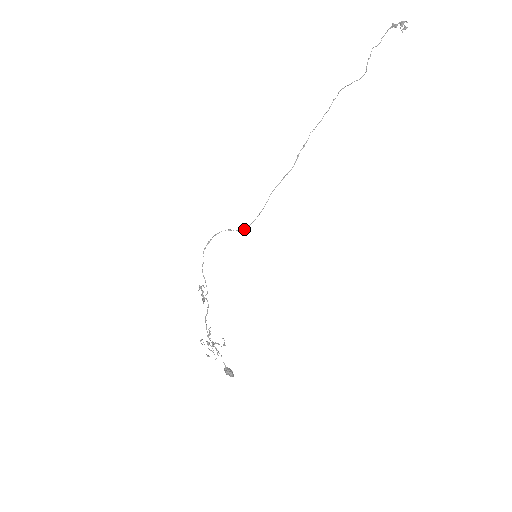
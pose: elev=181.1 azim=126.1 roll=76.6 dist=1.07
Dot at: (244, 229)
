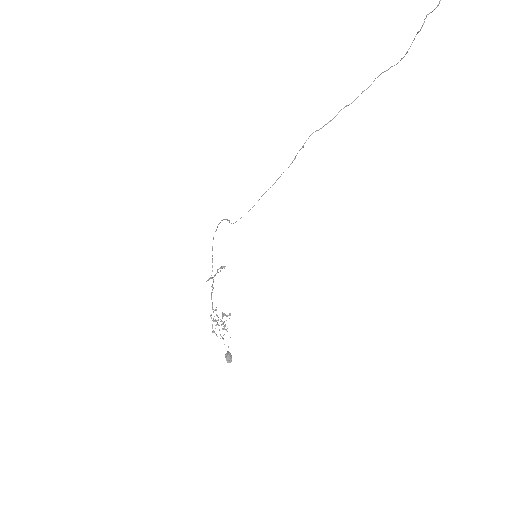
Dot at: (233, 223)
